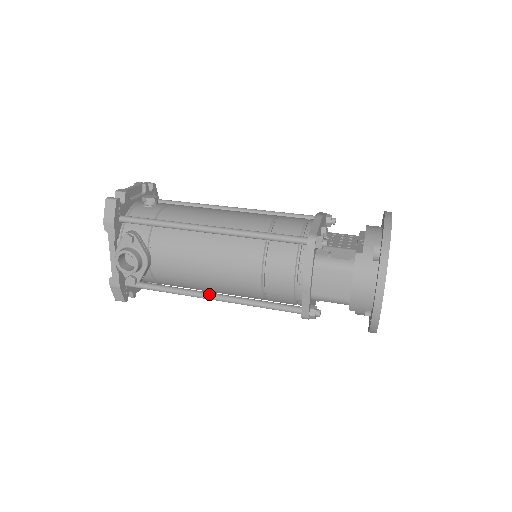
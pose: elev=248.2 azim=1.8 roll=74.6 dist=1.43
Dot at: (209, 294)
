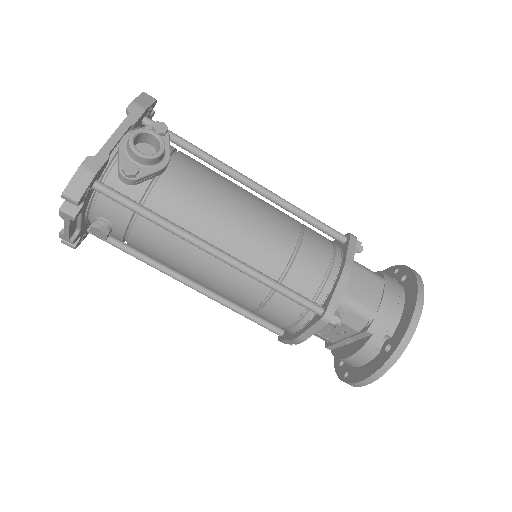
Dot at: (215, 246)
